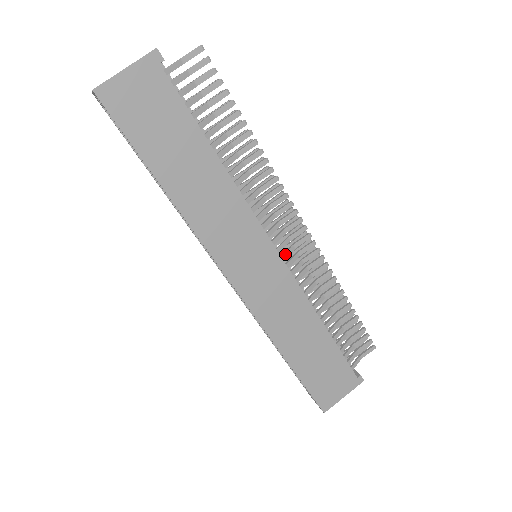
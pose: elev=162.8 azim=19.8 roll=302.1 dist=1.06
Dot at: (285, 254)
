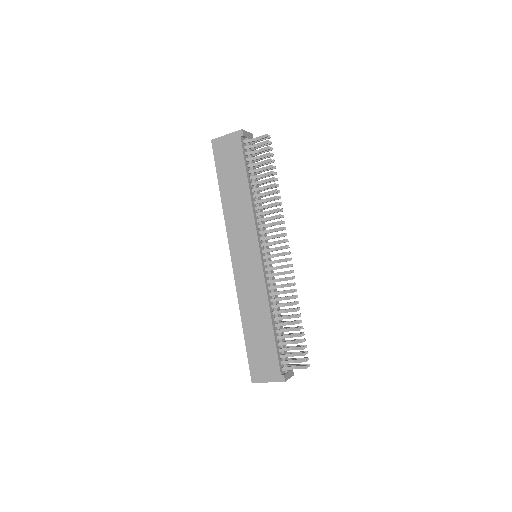
Dot at: (268, 262)
